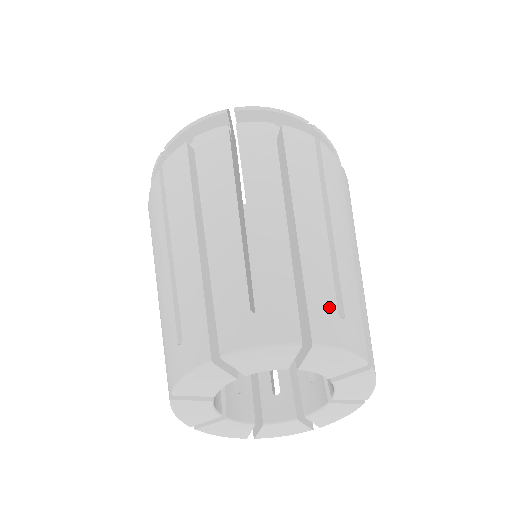
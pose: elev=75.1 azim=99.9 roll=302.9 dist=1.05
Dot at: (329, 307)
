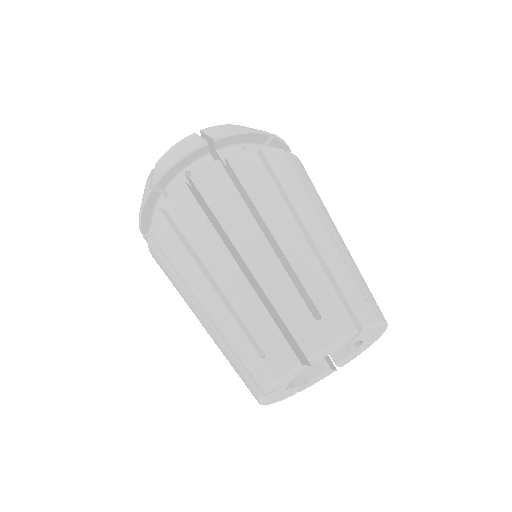
Dot at: (305, 320)
